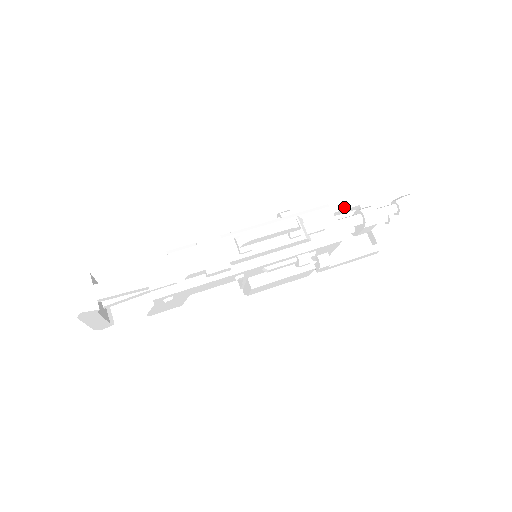
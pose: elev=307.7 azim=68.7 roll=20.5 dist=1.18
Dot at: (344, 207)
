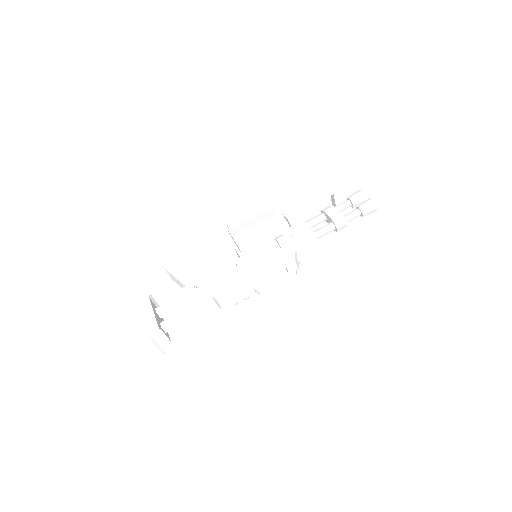
Dot at: (321, 199)
